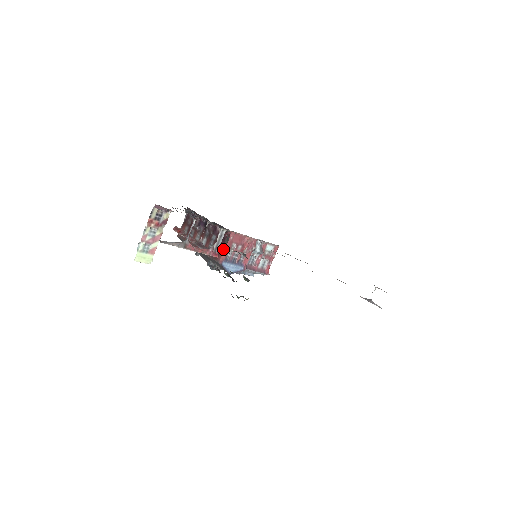
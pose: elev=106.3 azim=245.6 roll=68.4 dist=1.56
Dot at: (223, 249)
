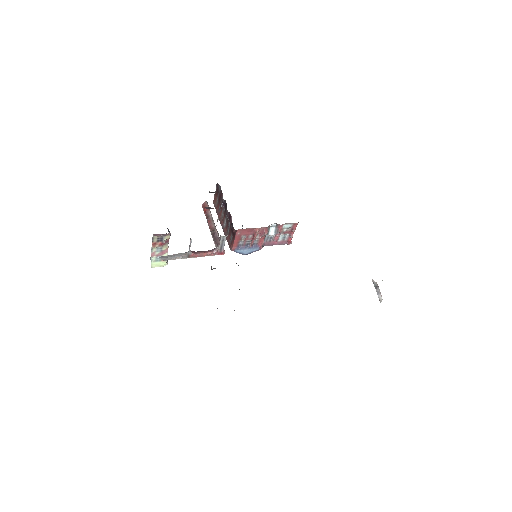
Dot at: occluded
